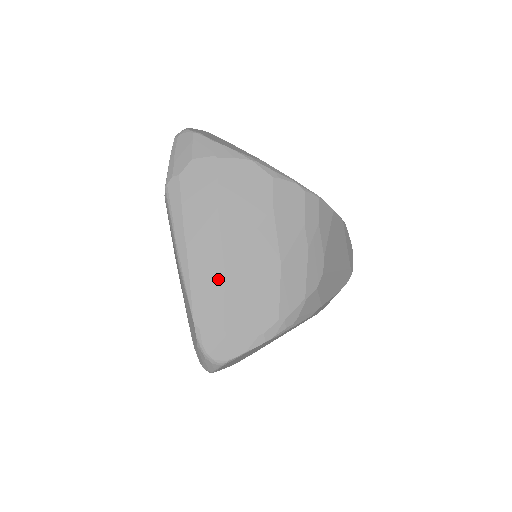
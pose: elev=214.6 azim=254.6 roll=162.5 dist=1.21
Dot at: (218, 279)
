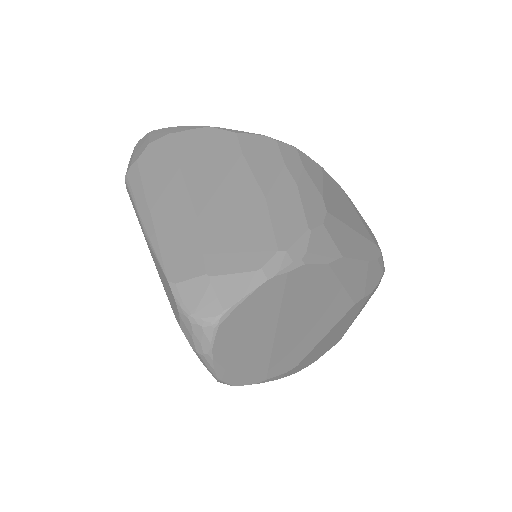
Dot at: (190, 227)
